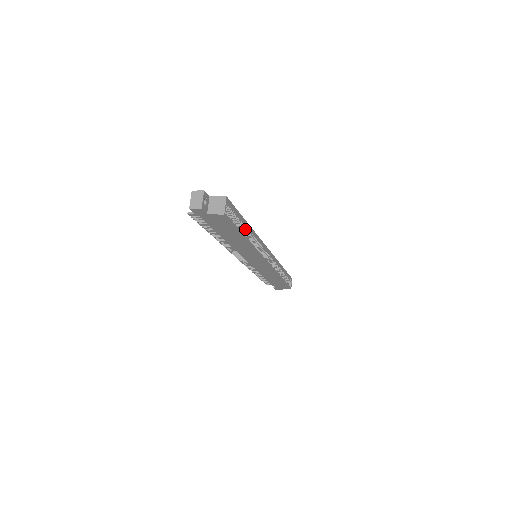
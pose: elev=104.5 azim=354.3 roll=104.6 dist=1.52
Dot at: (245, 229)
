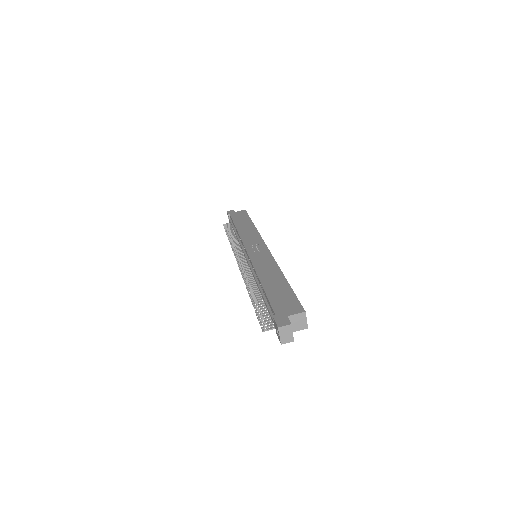
Dot at: occluded
